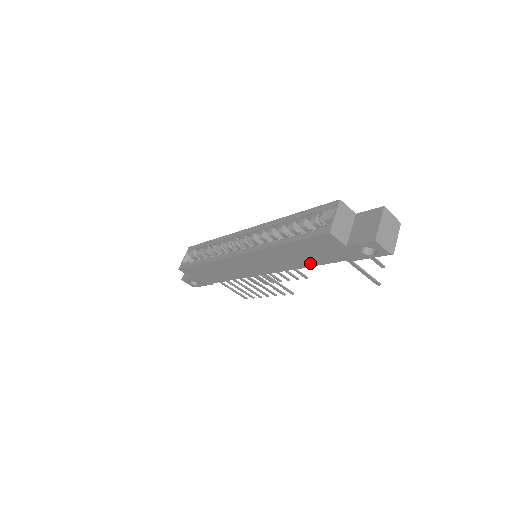
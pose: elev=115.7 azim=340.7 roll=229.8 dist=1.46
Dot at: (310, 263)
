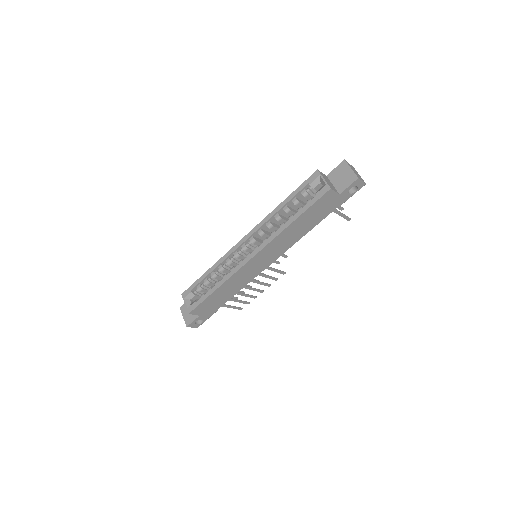
Dot at: (311, 227)
